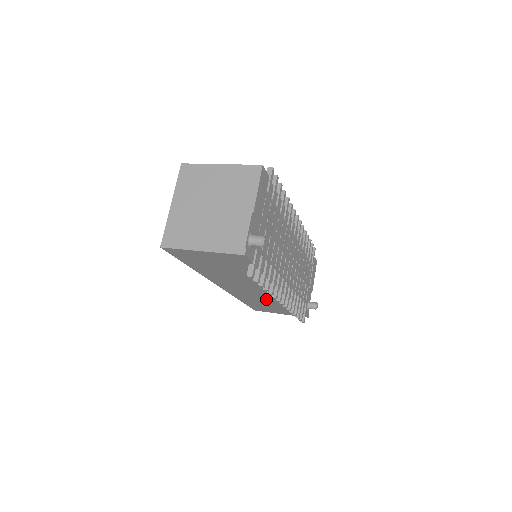
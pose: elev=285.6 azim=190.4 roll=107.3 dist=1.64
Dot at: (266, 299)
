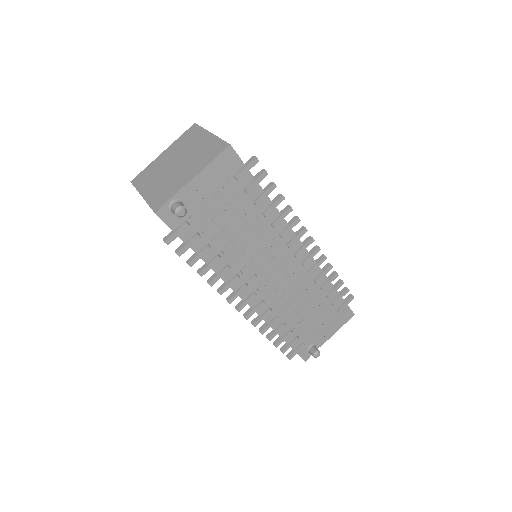
Dot at: occluded
